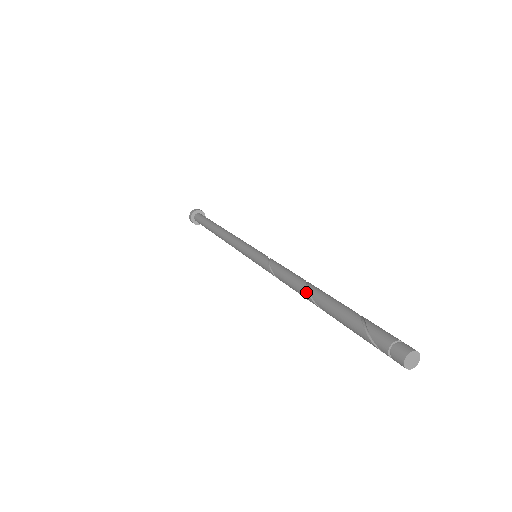
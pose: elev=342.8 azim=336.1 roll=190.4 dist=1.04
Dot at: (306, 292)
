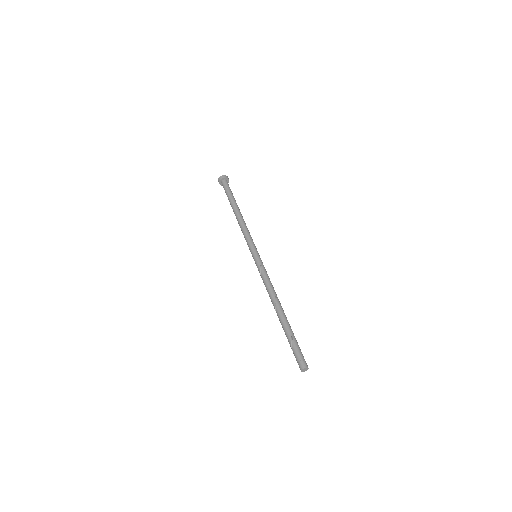
Dot at: occluded
